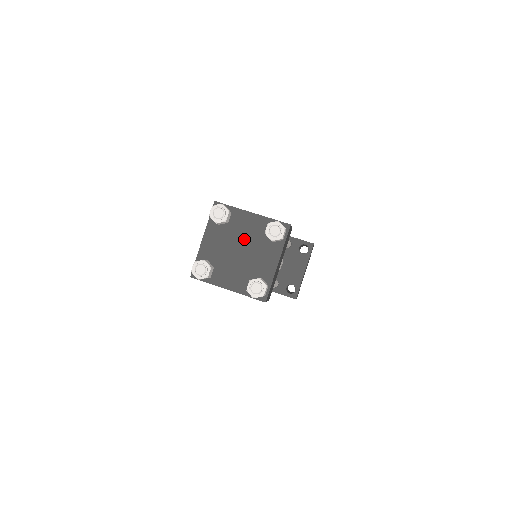
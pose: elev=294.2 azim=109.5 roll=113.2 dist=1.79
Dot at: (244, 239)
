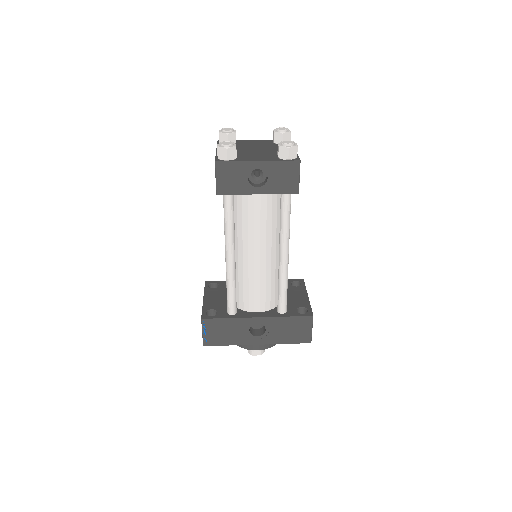
Dot at: (256, 146)
